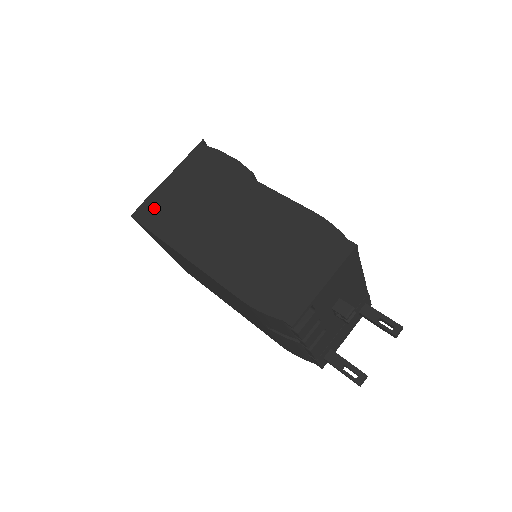
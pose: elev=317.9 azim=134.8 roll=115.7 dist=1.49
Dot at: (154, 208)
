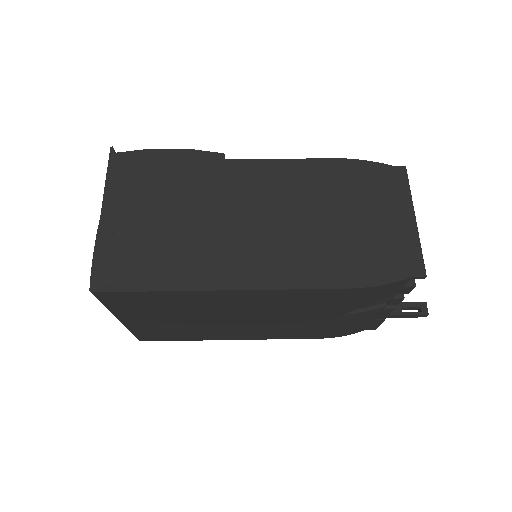
Dot at: (120, 261)
